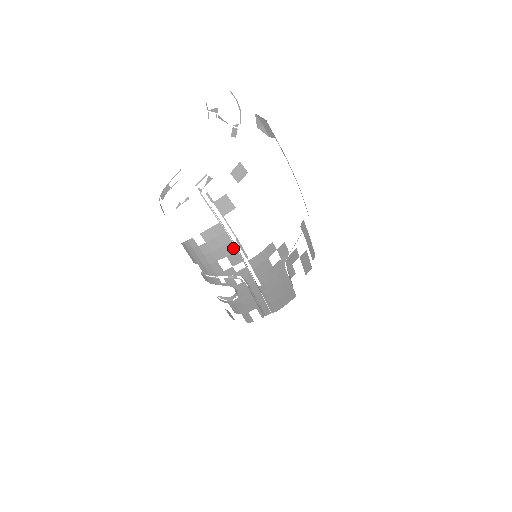
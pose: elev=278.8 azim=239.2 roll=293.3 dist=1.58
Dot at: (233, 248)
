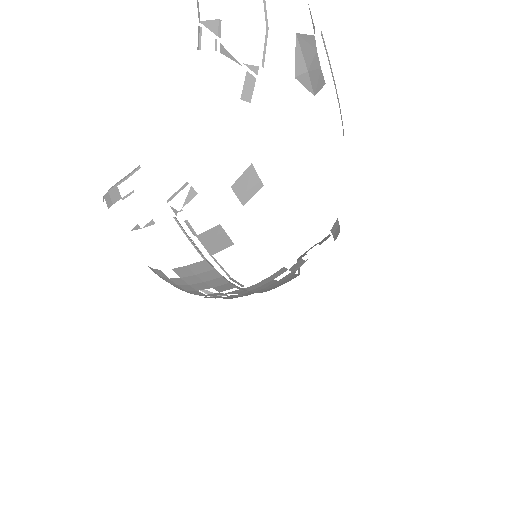
Dot at: (223, 281)
